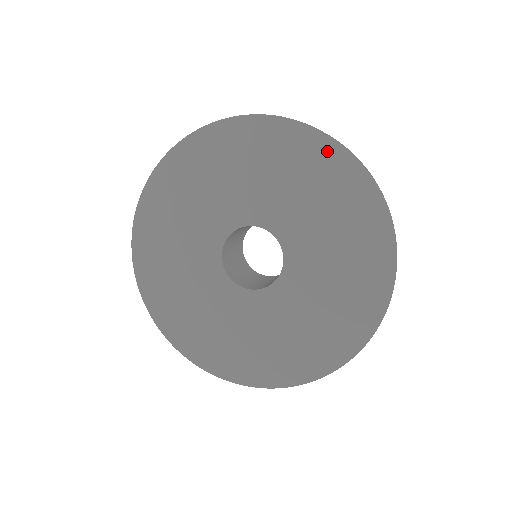
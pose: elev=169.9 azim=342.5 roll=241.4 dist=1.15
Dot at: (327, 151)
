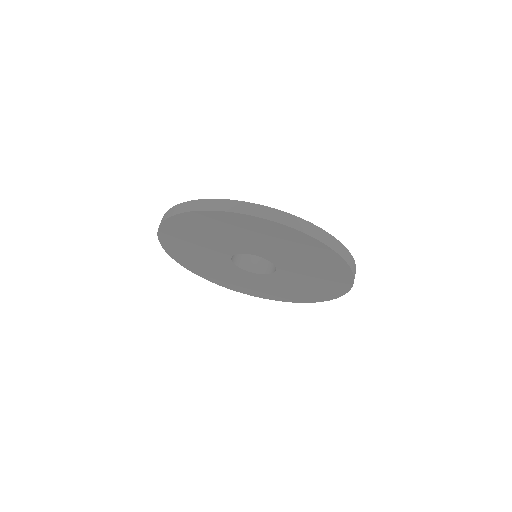
Dot at: (344, 283)
